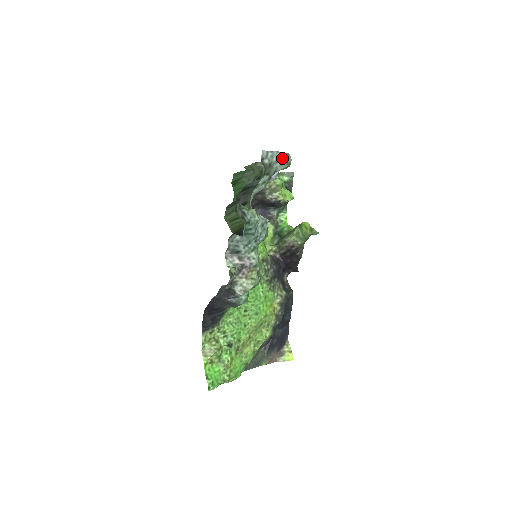
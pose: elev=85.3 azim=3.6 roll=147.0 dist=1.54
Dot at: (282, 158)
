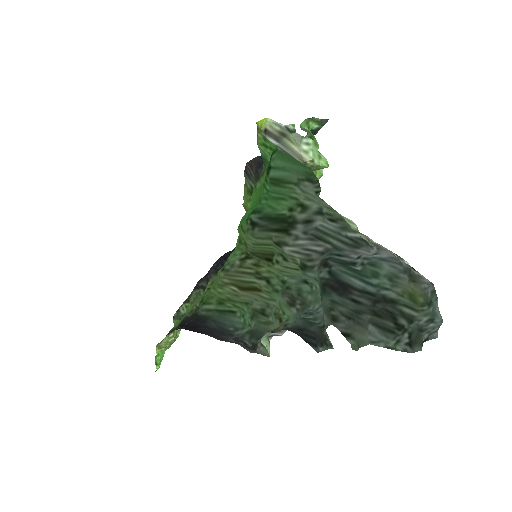
Dot at: (435, 314)
